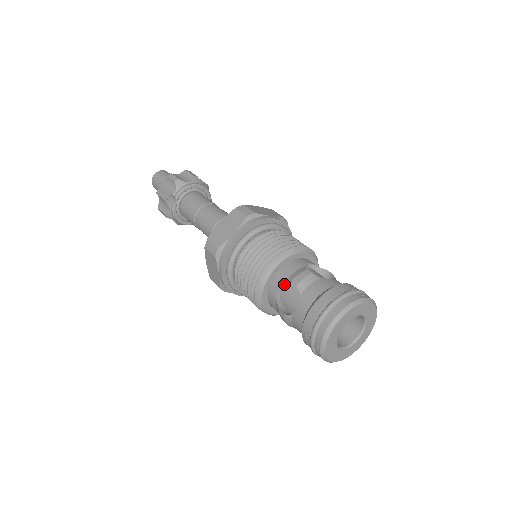
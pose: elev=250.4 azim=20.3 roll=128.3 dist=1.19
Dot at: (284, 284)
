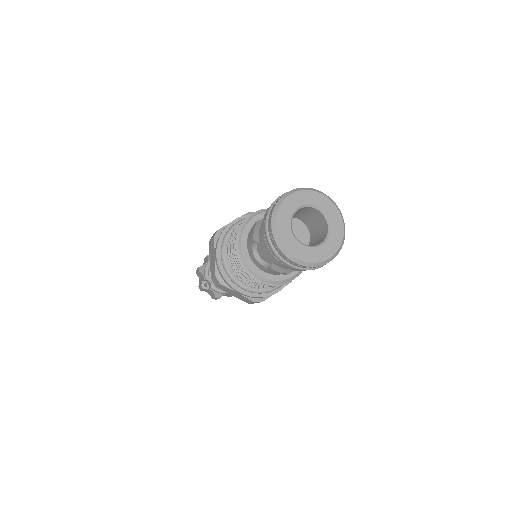
Dot at: (255, 249)
